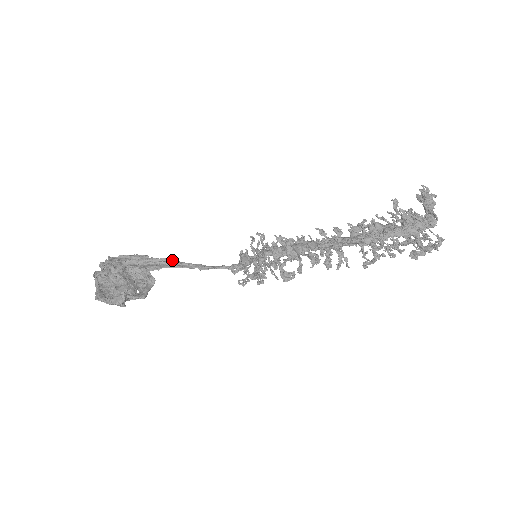
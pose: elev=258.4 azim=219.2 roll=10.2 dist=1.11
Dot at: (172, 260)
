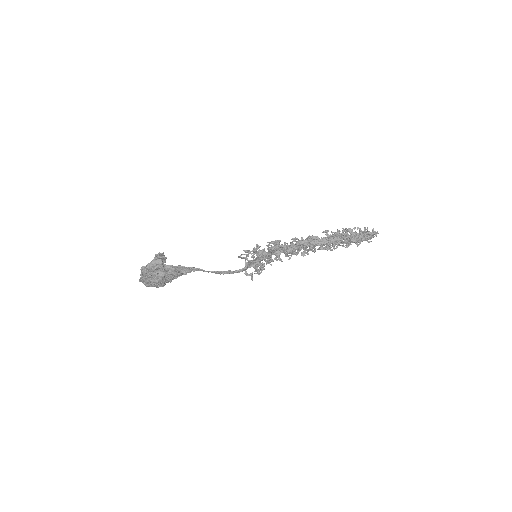
Dot at: (197, 268)
